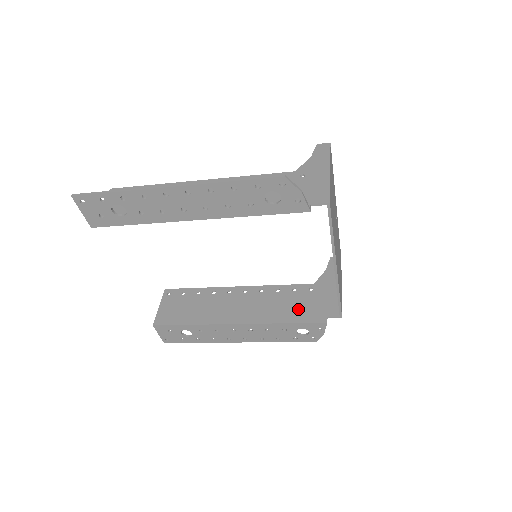
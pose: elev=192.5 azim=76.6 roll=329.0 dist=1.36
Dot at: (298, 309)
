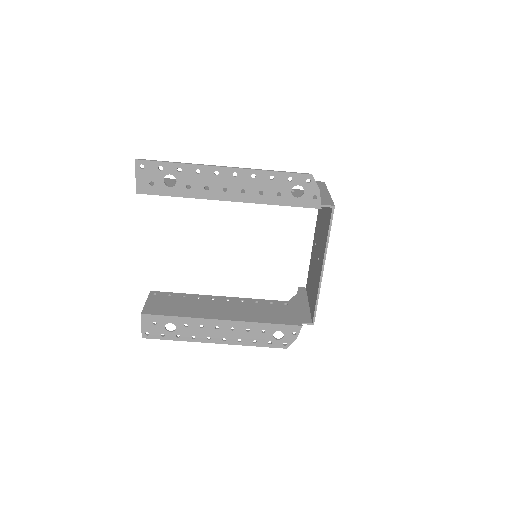
Dot at: (276, 315)
